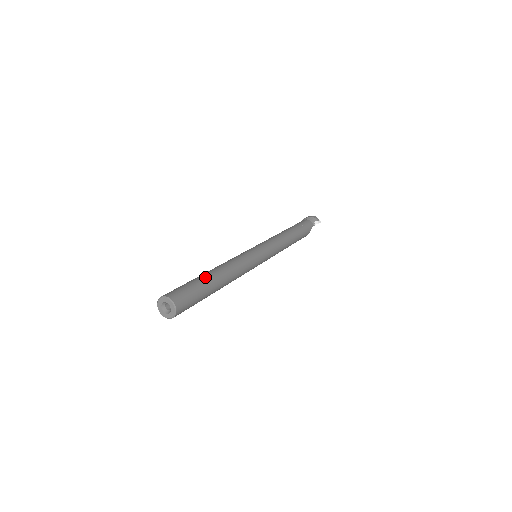
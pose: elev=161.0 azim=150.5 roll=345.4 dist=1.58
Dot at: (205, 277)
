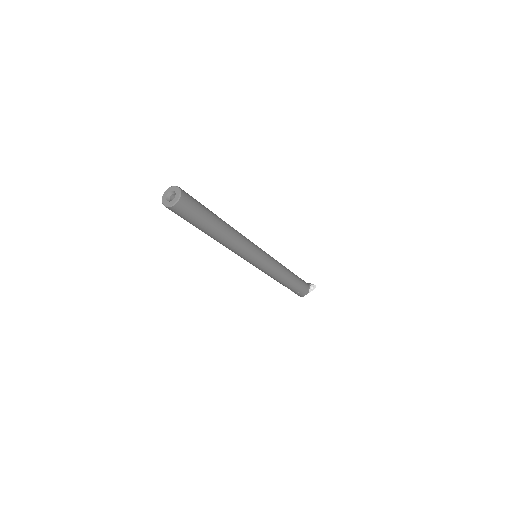
Dot at: occluded
